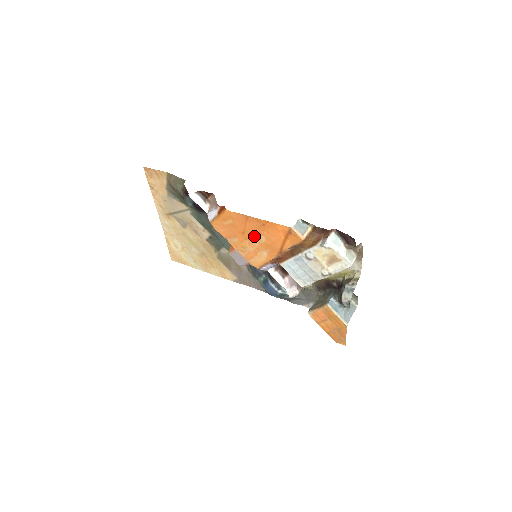
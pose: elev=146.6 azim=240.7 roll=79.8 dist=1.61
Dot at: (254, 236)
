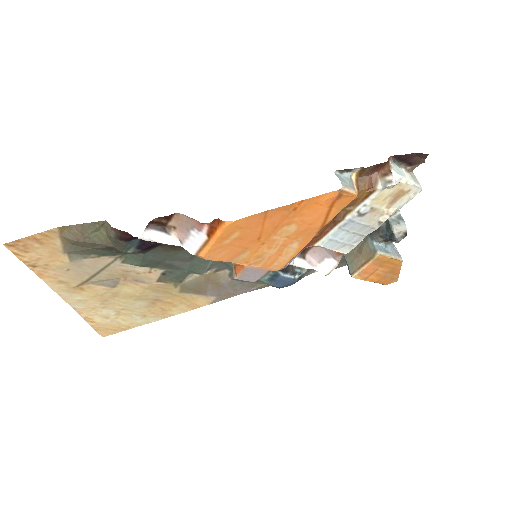
Dot at: (277, 233)
